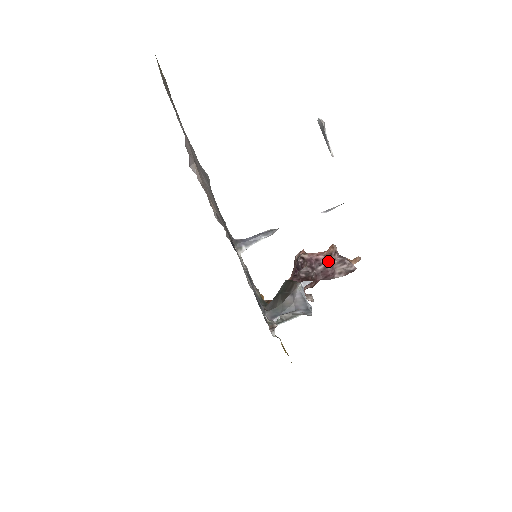
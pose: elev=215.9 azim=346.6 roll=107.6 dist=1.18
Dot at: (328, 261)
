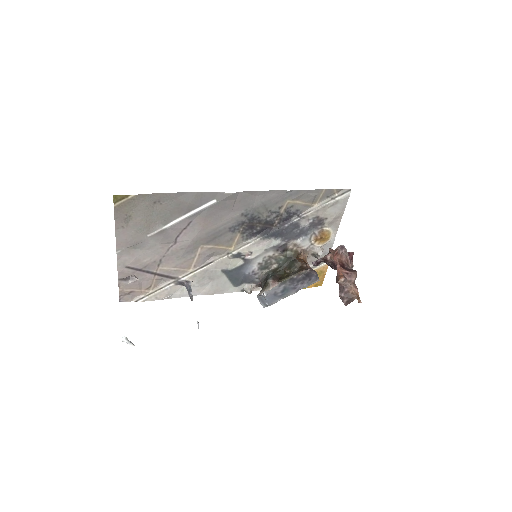
Dot at: occluded
